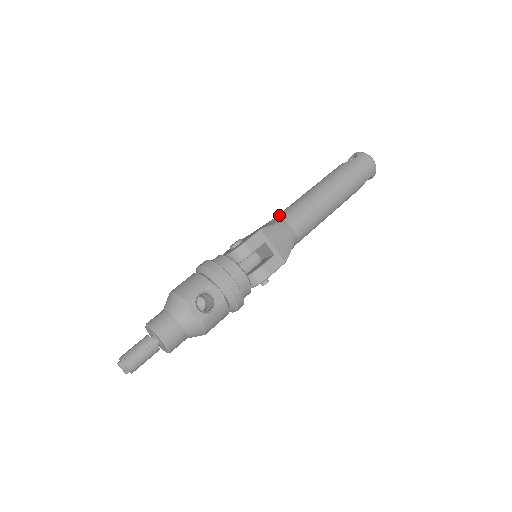
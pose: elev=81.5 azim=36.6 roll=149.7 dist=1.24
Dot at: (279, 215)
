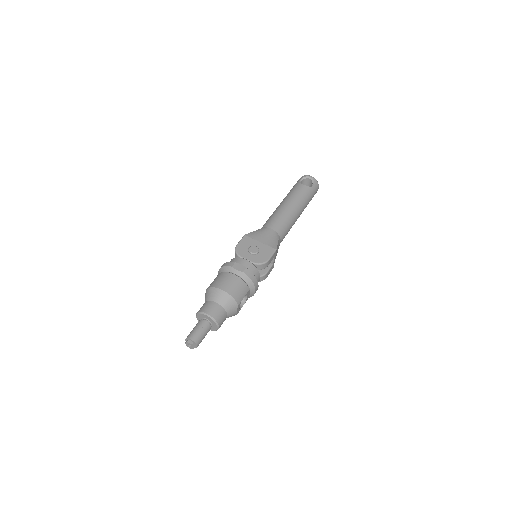
Dot at: (276, 228)
